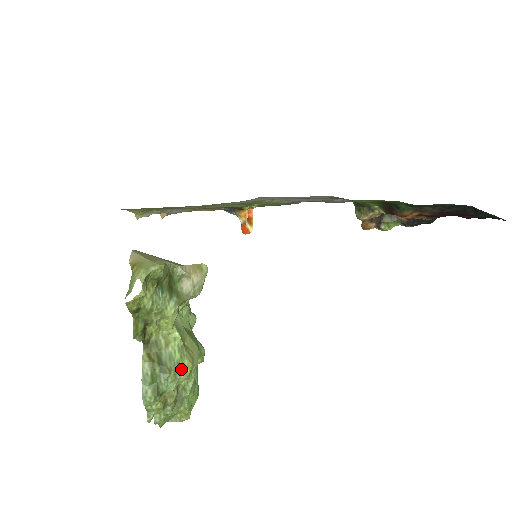
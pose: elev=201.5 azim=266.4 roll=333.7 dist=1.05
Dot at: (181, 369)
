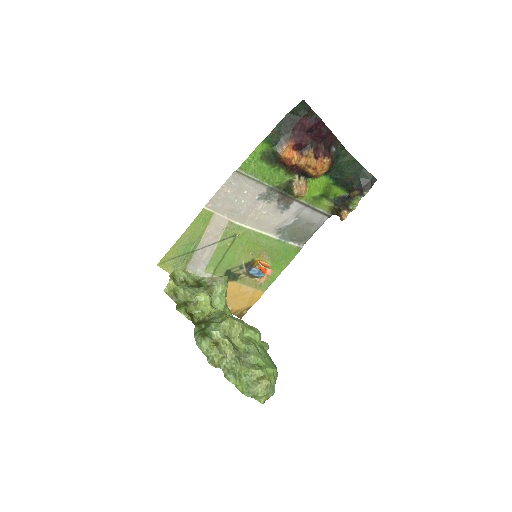
Dot at: (221, 320)
